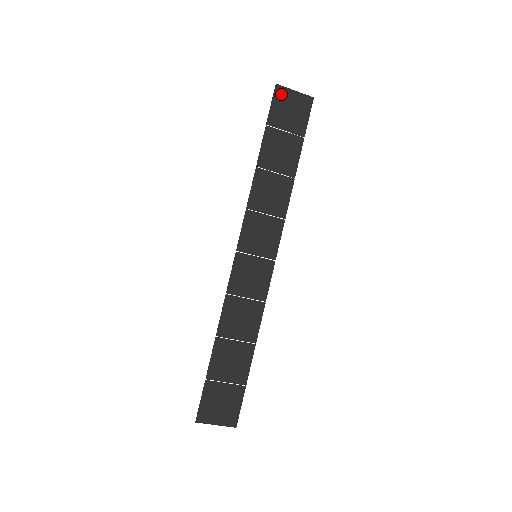
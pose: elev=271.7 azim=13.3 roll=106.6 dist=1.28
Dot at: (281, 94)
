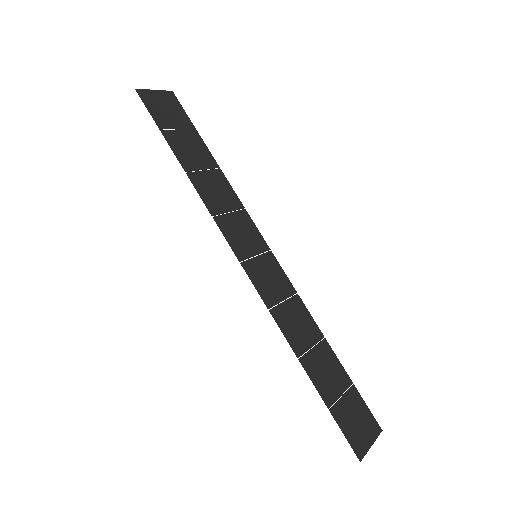
Dot at: (147, 97)
